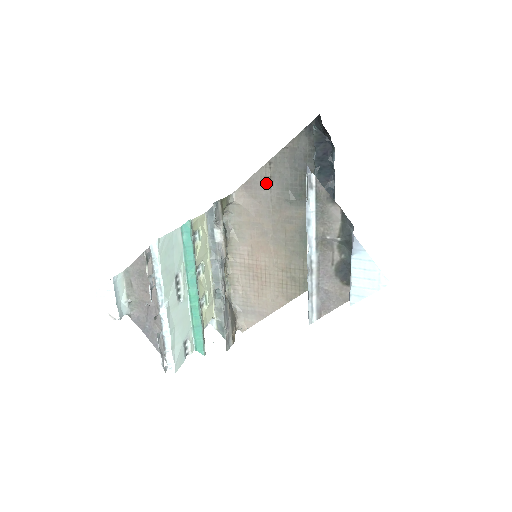
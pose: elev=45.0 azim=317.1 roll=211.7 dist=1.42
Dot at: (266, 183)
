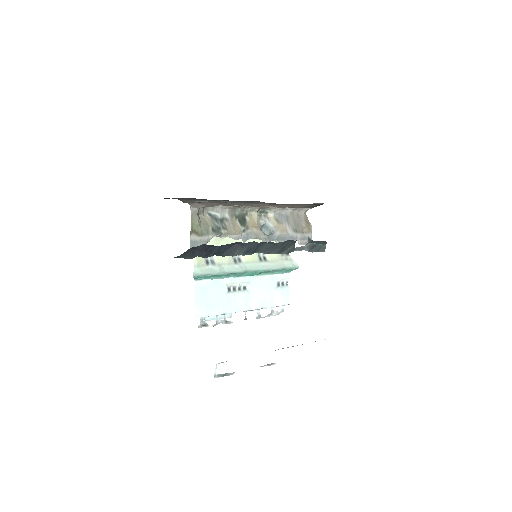
Dot at: occluded
